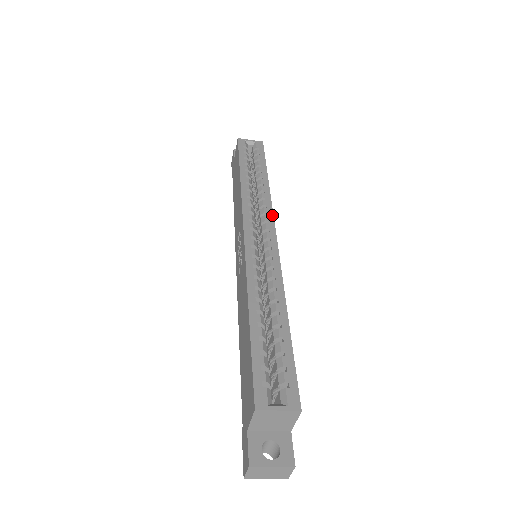
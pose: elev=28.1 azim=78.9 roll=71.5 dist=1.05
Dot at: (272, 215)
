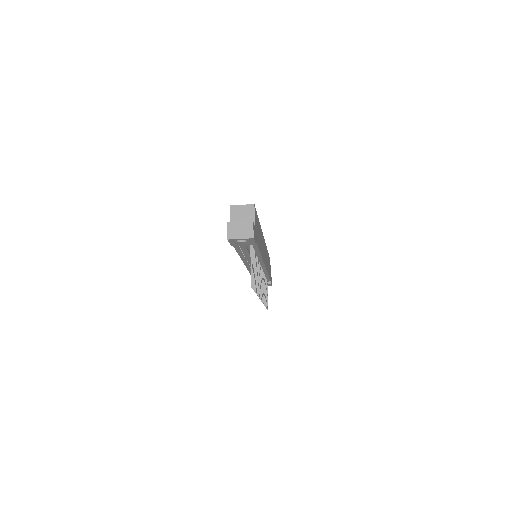
Dot at: occluded
